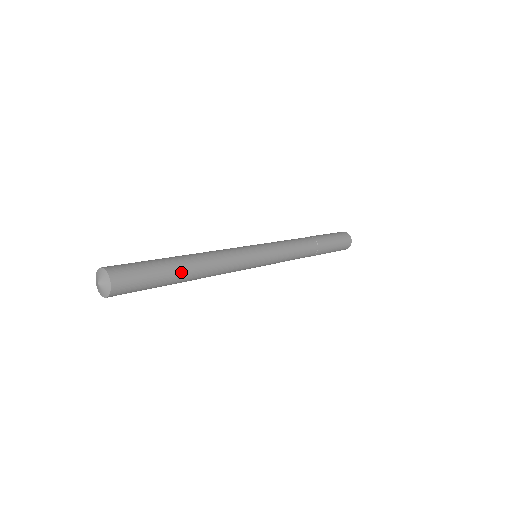
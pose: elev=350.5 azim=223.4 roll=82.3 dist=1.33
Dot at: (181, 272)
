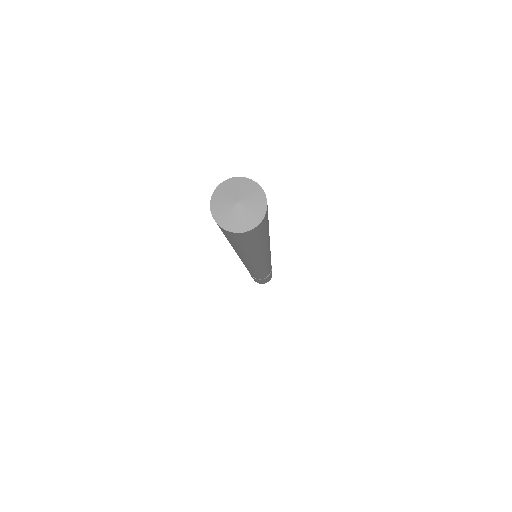
Dot at: (262, 248)
